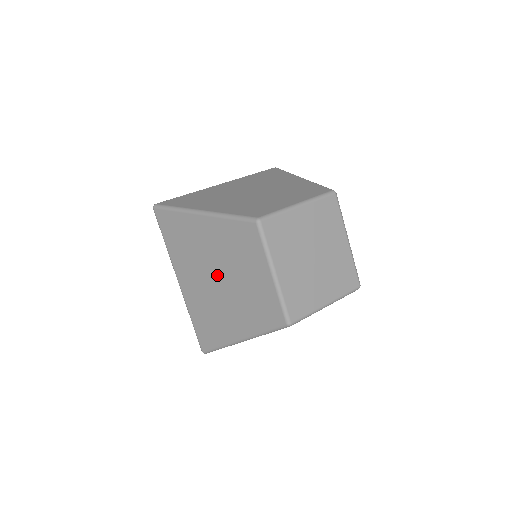
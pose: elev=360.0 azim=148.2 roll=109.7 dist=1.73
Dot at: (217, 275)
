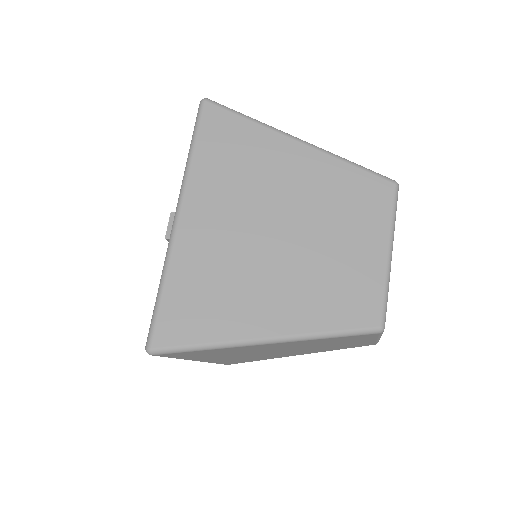
Dot at: (281, 227)
